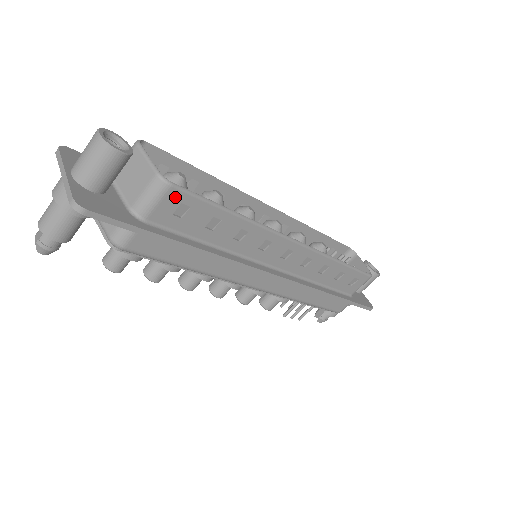
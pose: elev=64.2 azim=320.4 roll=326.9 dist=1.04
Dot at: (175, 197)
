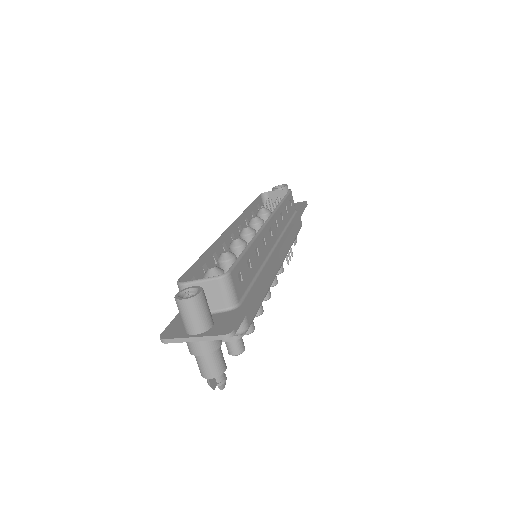
Dot at: (234, 276)
